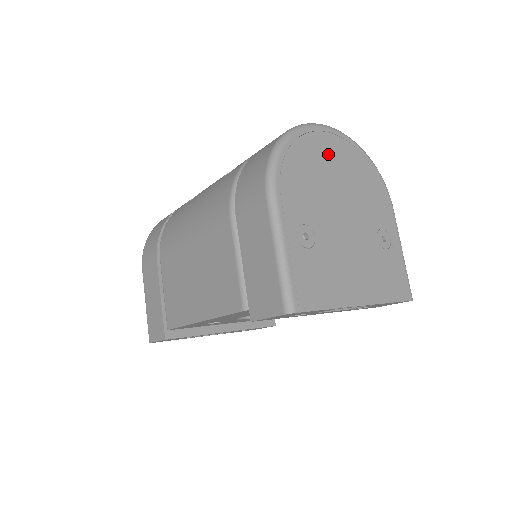
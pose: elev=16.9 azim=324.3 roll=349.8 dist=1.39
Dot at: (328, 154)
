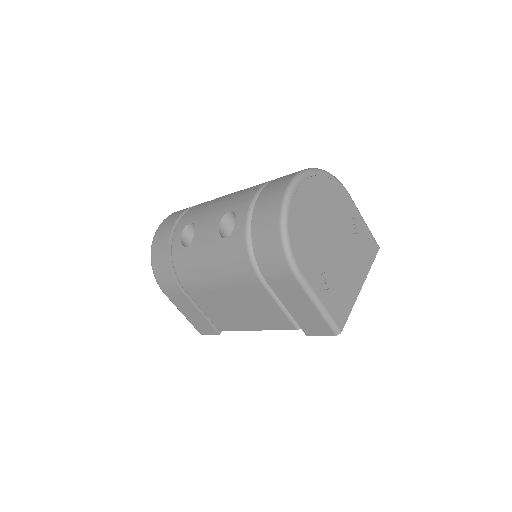
Dot at: (307, 205)
